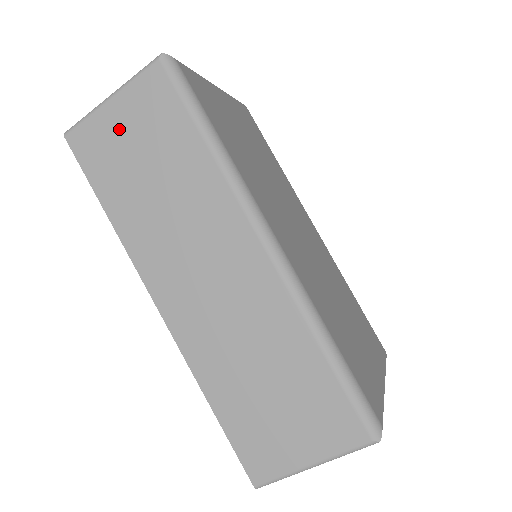
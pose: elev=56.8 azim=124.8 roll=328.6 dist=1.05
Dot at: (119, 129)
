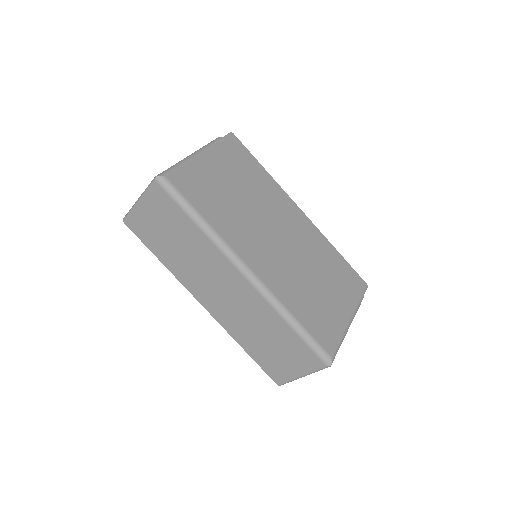
Dot at: (149, 218)
